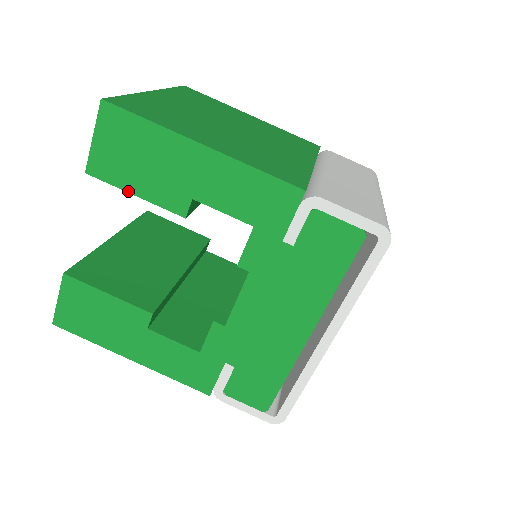
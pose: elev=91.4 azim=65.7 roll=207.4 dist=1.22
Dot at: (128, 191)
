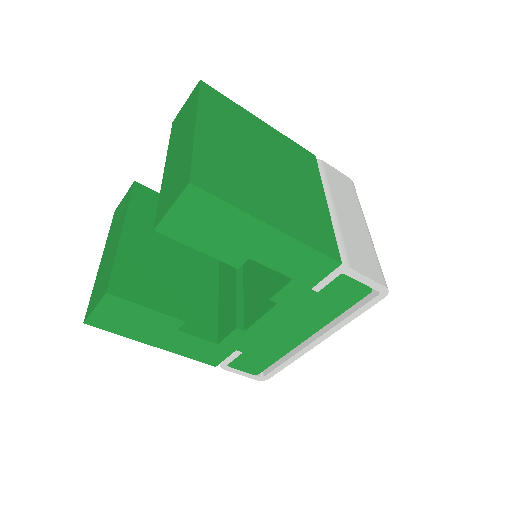
Dot at: (192, 247)
